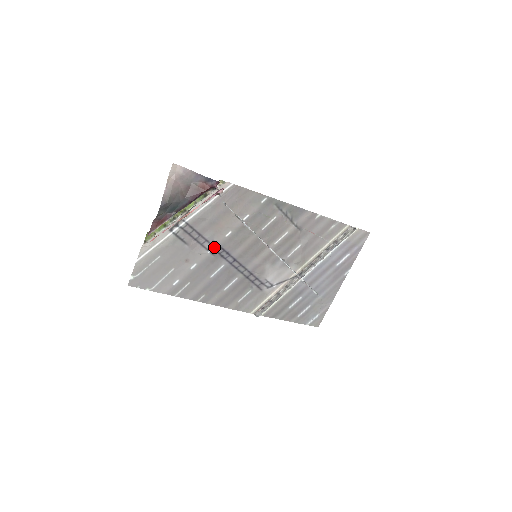
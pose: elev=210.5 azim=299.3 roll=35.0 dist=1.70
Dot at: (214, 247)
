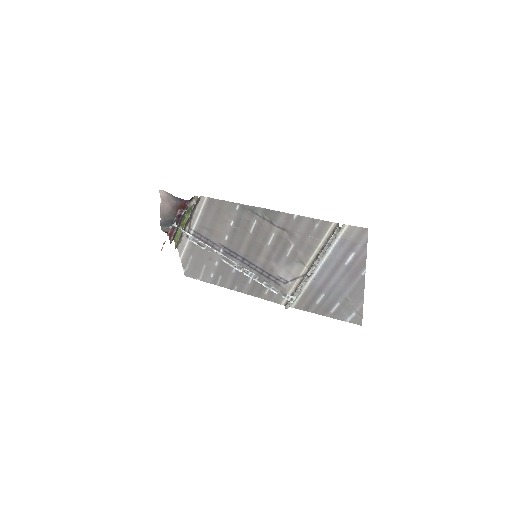
Dot at: (222, 248)
